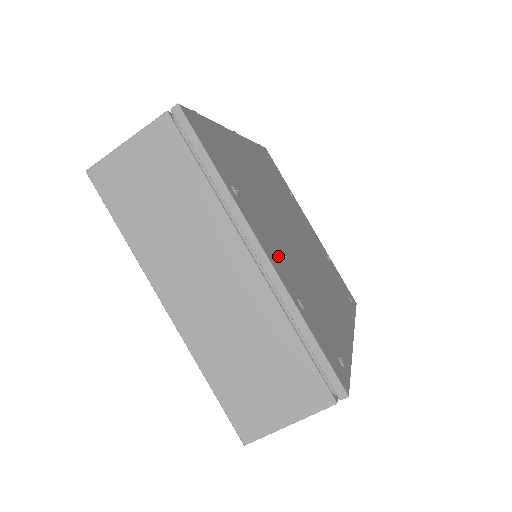
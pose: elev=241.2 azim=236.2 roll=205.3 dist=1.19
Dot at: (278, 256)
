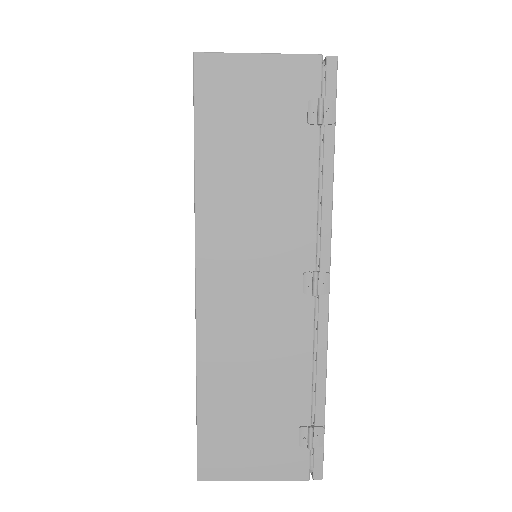
Dot at: occluded
